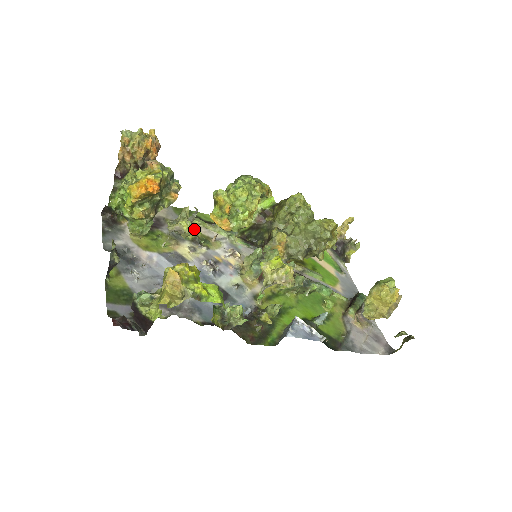
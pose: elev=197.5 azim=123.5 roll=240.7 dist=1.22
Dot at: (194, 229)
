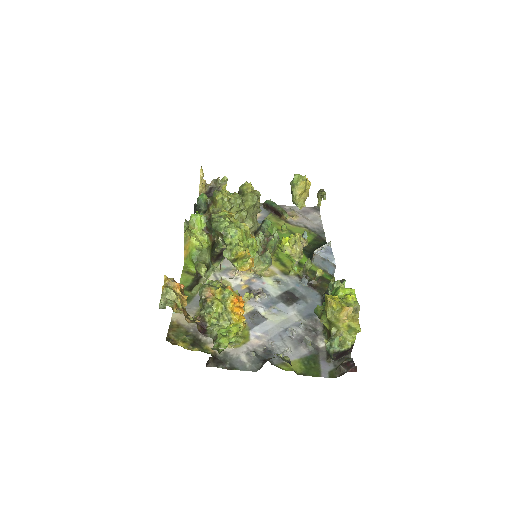
Dot at: occluded
